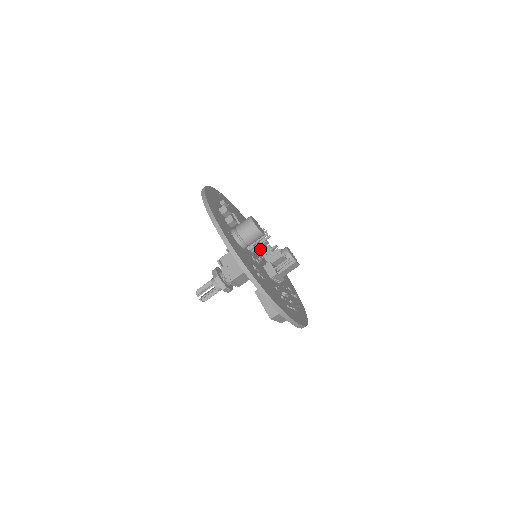
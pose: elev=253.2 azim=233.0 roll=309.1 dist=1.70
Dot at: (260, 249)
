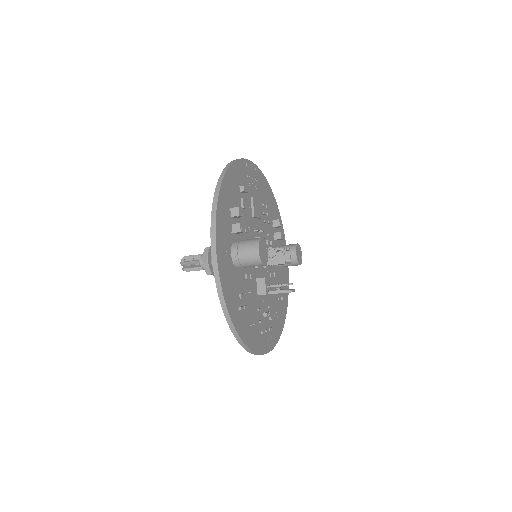
Dot at: occluded
